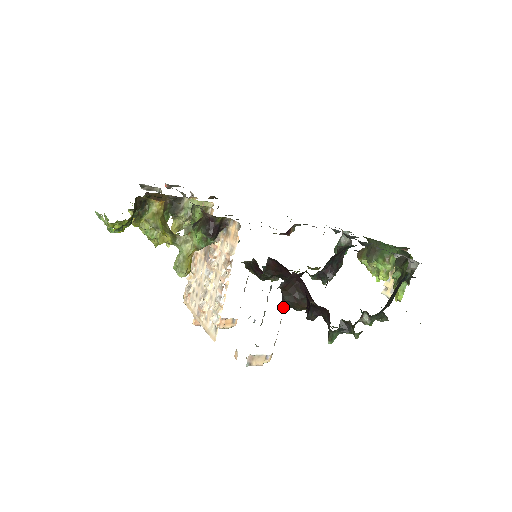
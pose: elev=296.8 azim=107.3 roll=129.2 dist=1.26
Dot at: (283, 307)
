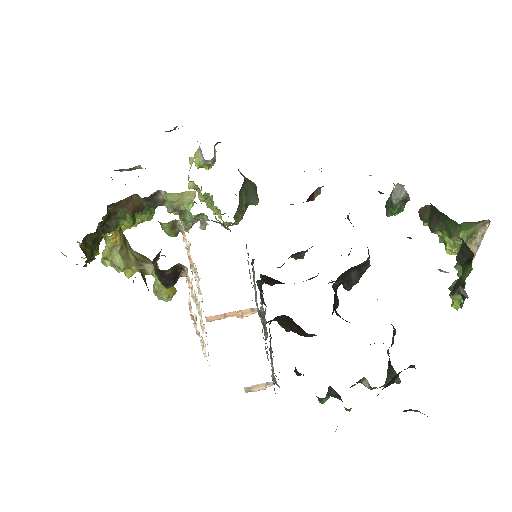
Dot at: occluded
